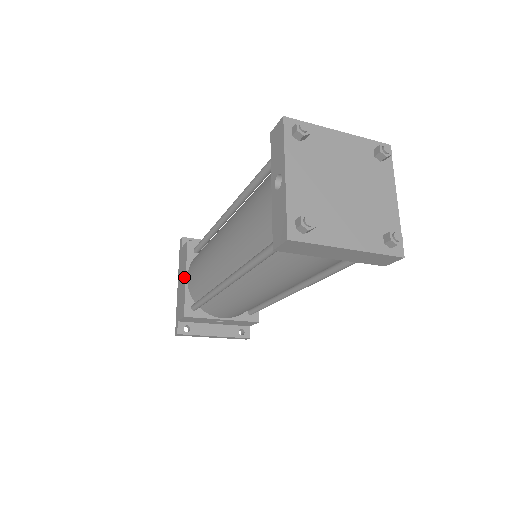
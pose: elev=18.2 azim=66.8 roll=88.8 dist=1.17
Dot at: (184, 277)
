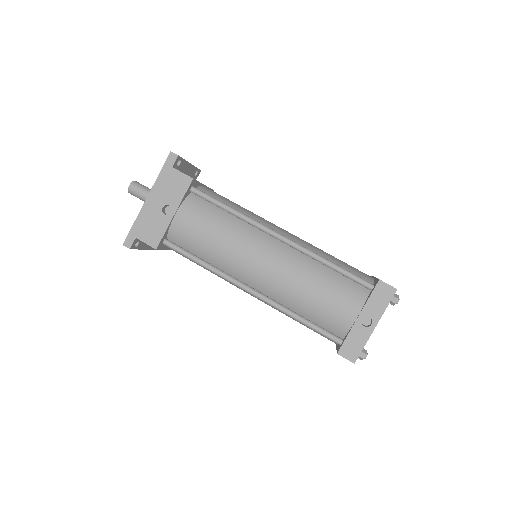
Dot at: (166, 205)
